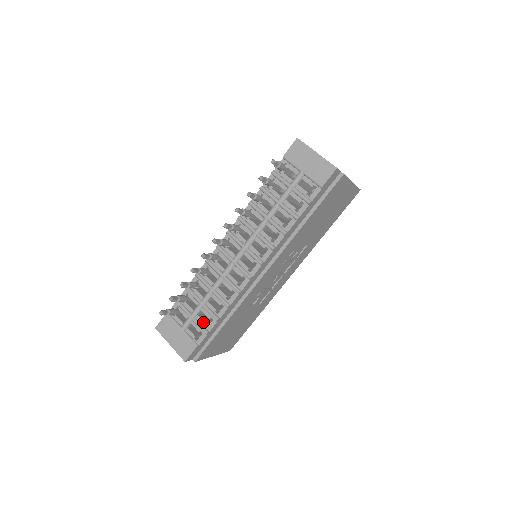
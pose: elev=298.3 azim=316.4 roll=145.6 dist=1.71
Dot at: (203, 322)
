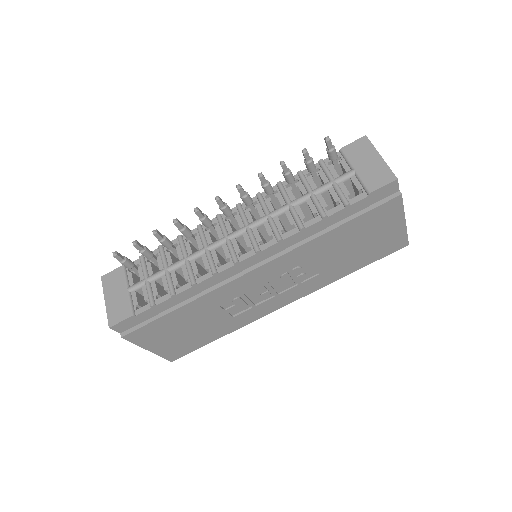
Dot at: (156, 291)
